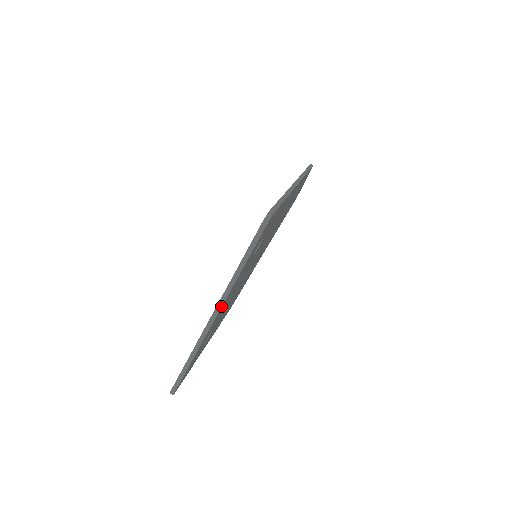
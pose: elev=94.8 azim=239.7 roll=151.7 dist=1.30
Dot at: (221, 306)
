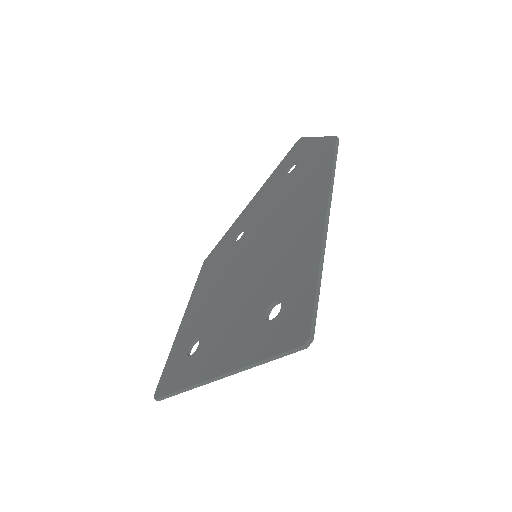
Dot at: (229, 375)
